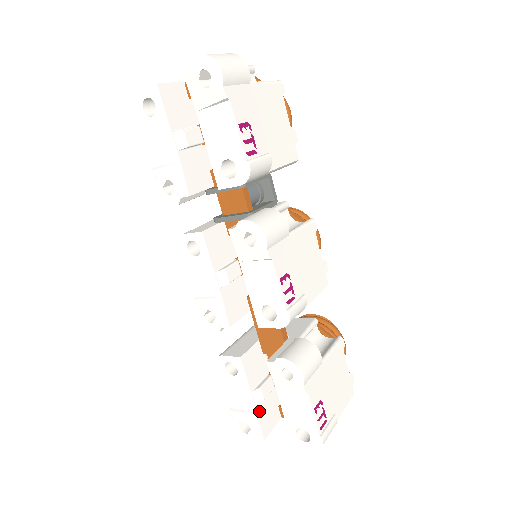
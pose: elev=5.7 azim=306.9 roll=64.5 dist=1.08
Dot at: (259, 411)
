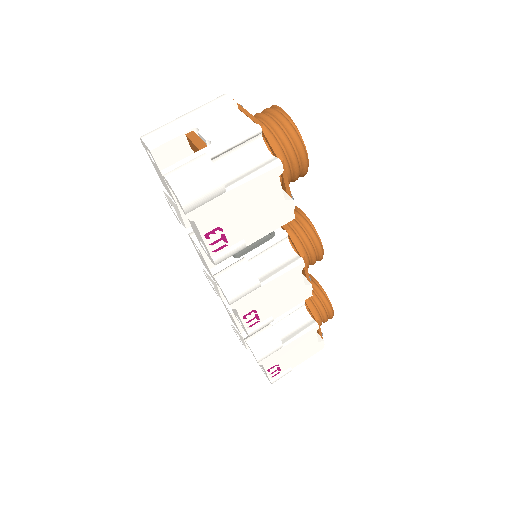
Dot at: occluded
